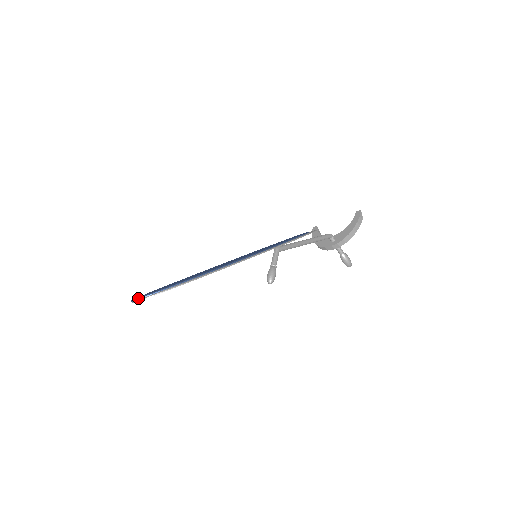
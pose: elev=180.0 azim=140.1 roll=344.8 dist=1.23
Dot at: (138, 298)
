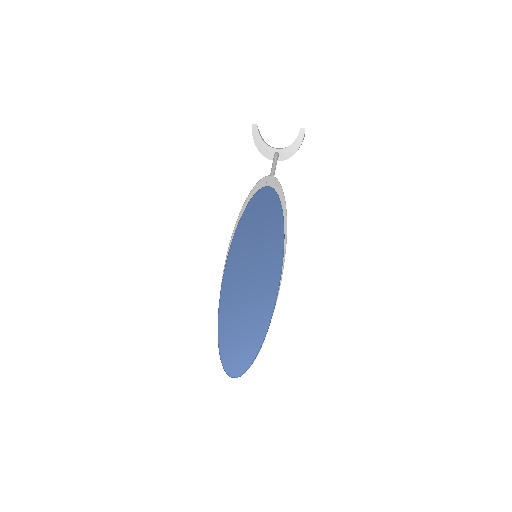
Dot at: occluded
